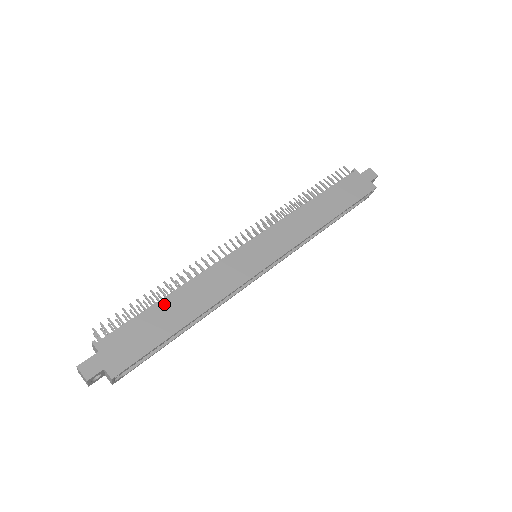
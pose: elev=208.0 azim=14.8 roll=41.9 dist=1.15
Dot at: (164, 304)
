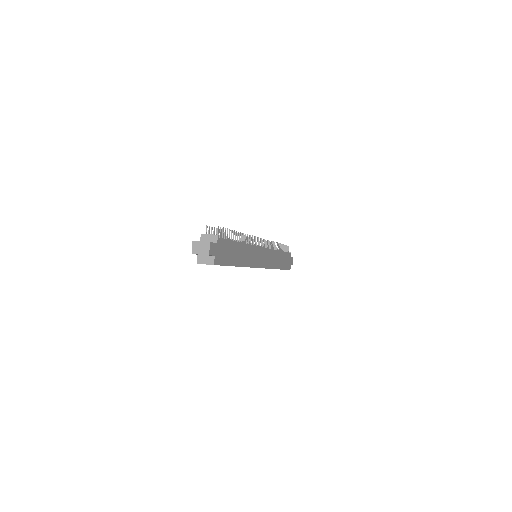
Dot at: (238, 245)
